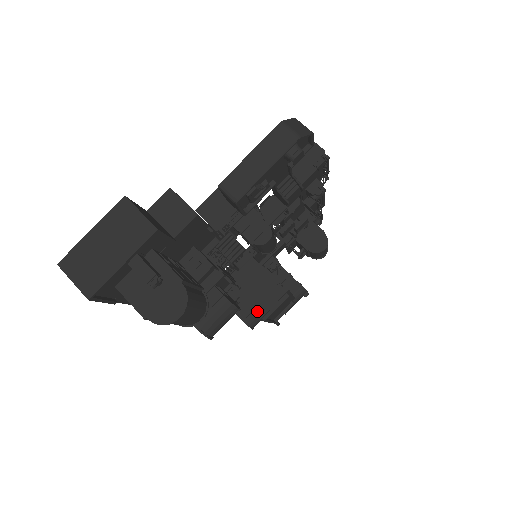
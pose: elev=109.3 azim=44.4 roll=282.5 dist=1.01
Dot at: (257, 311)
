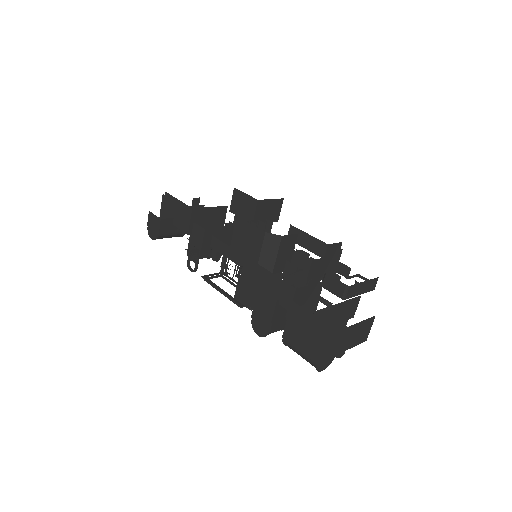
Dot at: occluded
